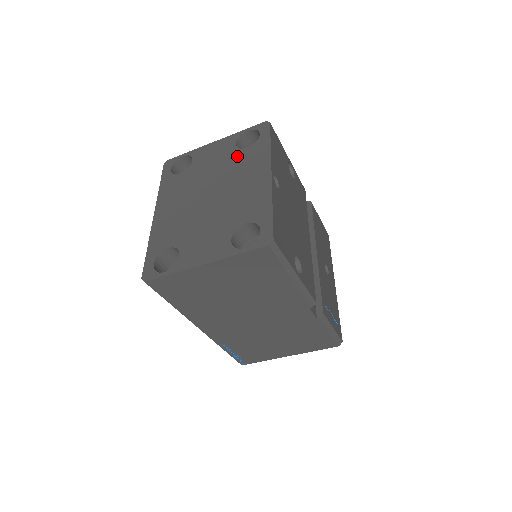
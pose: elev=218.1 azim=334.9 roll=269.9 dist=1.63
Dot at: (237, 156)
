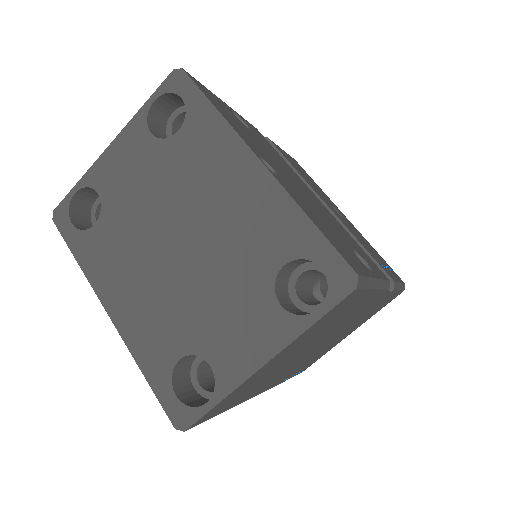
Dot at: (172, 154)
